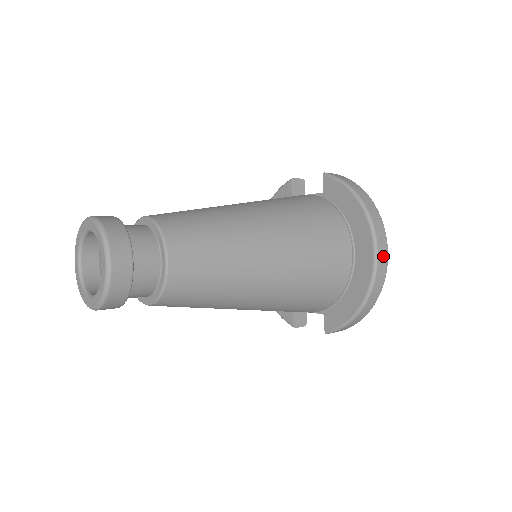
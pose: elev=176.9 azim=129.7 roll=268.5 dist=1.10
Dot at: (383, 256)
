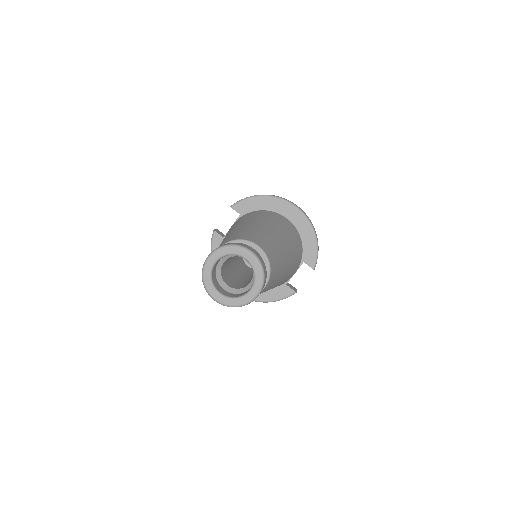
Dot at: (297, 206)
